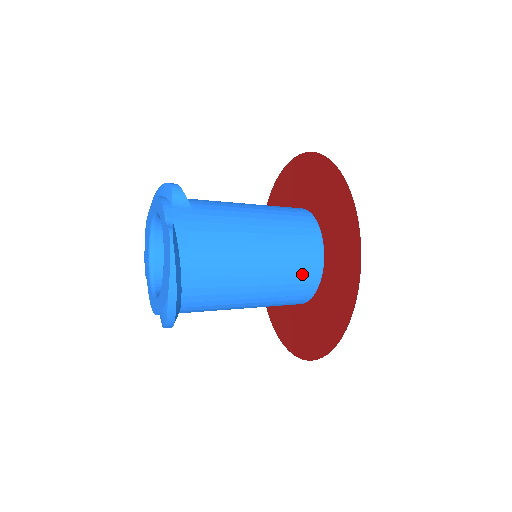
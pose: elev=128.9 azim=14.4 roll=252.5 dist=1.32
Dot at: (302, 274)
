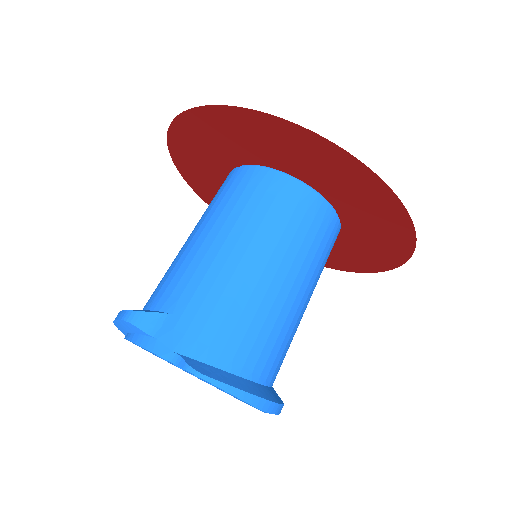
Dot at: (317, 227)
